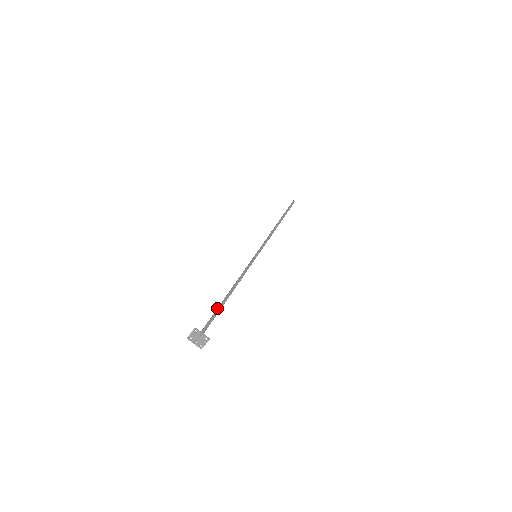
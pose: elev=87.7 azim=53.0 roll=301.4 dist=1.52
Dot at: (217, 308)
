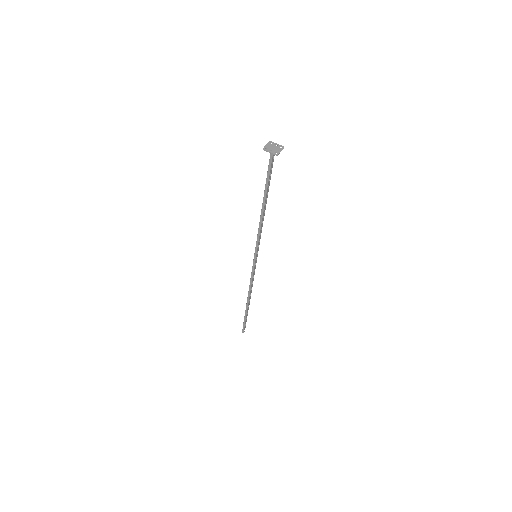
Dot at: occluded
